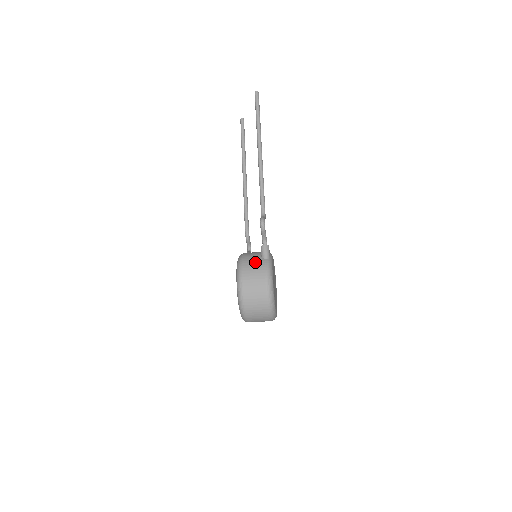
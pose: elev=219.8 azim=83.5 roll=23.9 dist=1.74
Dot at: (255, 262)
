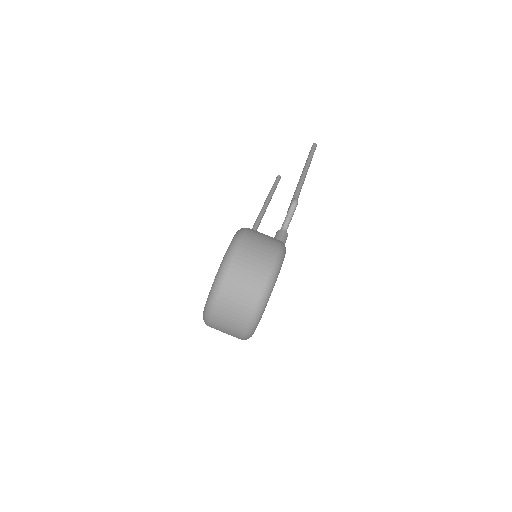
Dot at: (266, 235)
